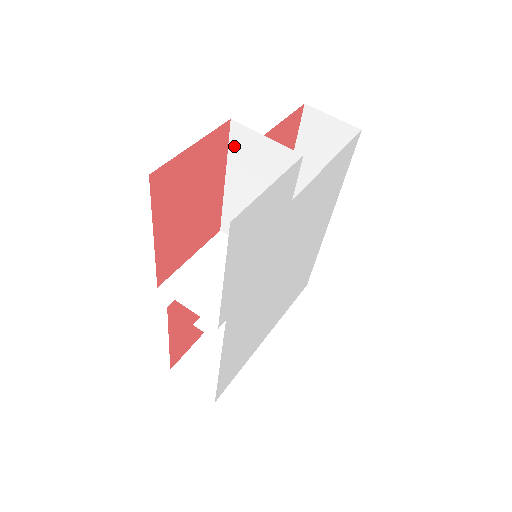
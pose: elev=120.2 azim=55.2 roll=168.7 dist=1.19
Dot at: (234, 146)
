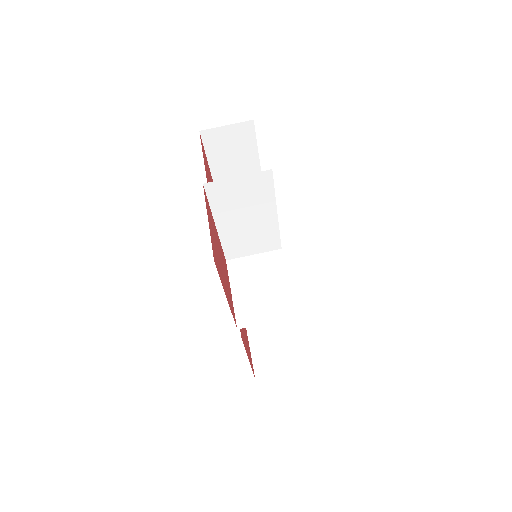
Dot at: (213, 199)
